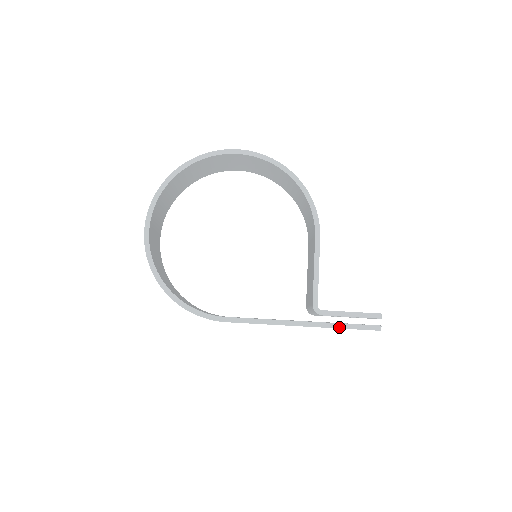
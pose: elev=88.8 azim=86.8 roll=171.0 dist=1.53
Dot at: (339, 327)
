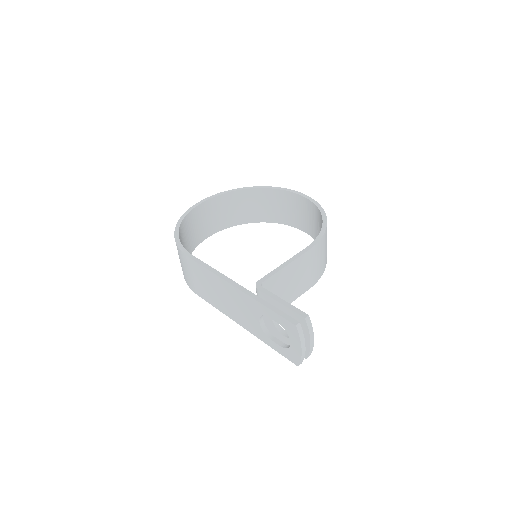
Dot at: (263, 303)
